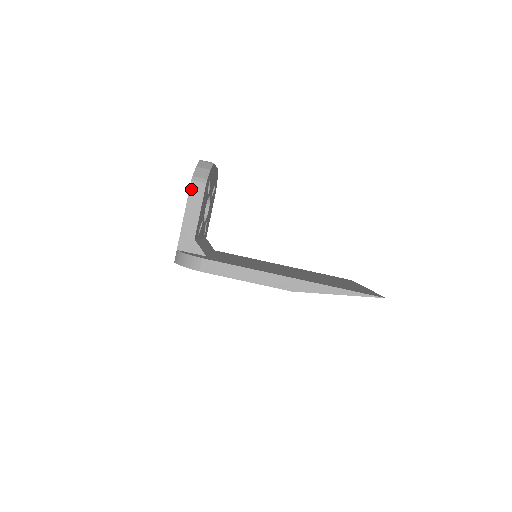
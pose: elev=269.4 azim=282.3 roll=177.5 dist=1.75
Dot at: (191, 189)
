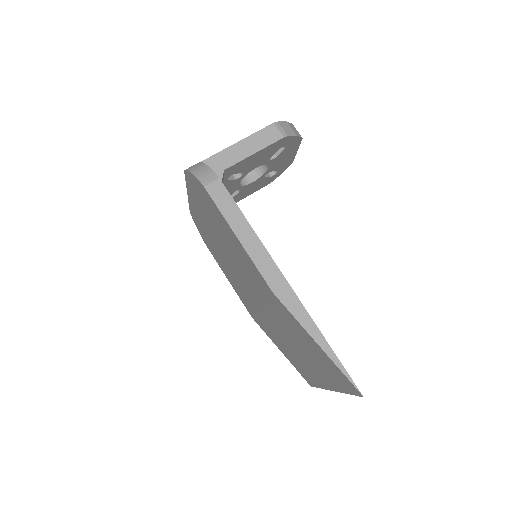
Dot at: (266, 129)
